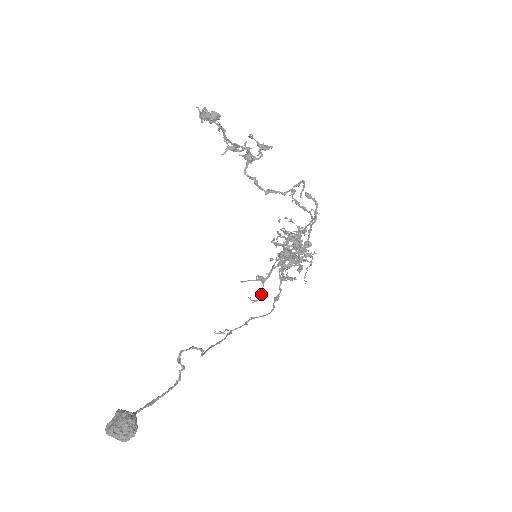
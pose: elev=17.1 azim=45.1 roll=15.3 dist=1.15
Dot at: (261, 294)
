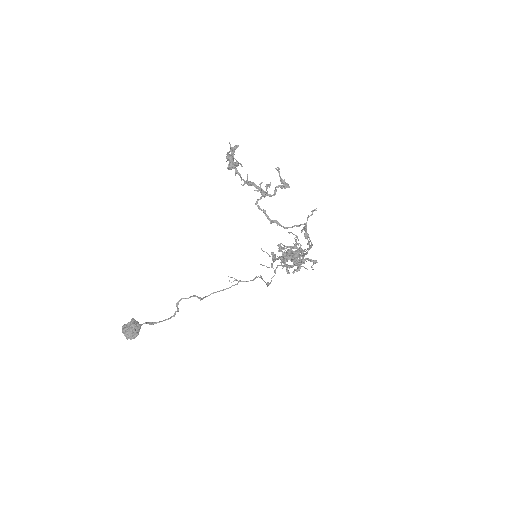
Dot at: (272, 265)
